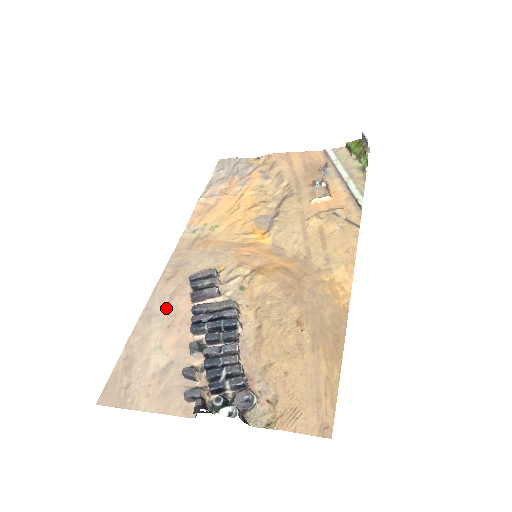
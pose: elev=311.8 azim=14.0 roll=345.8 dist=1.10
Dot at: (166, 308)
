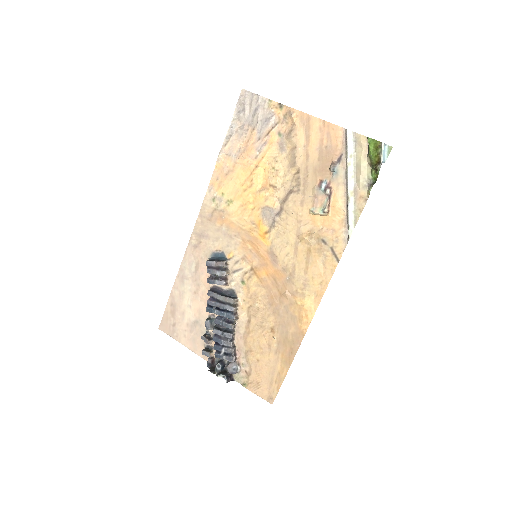
Dot at: (193, 276)
